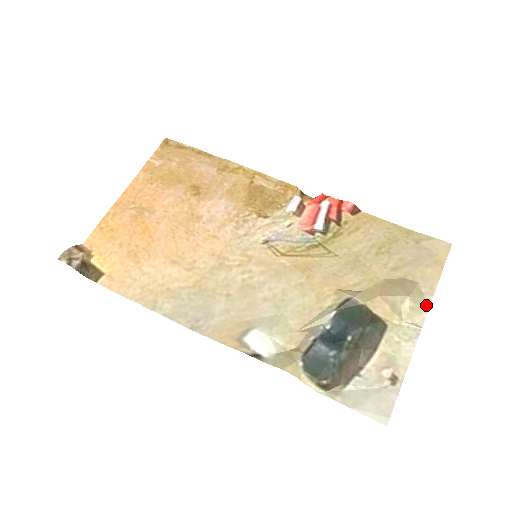
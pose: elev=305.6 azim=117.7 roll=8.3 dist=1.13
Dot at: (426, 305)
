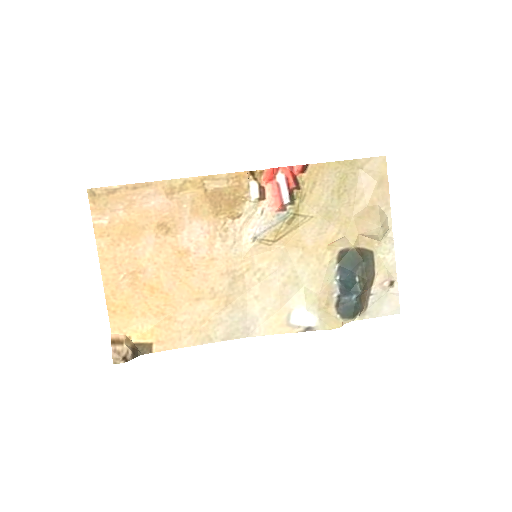
Dot at: (389, 219)
